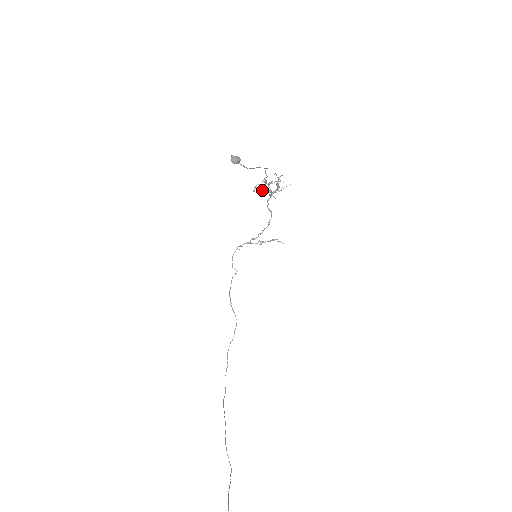
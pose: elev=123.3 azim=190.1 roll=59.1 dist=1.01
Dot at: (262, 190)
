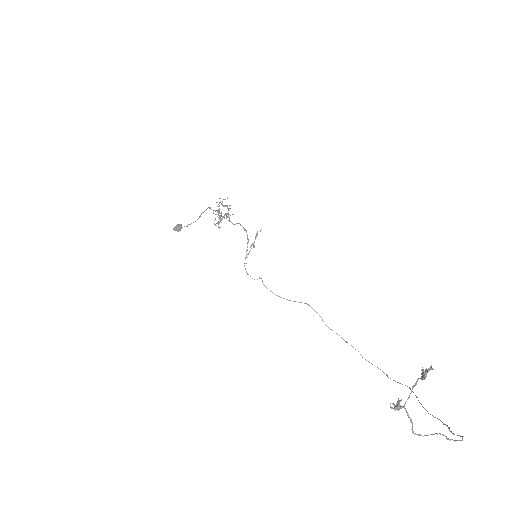
Dot at: (220, 221)
